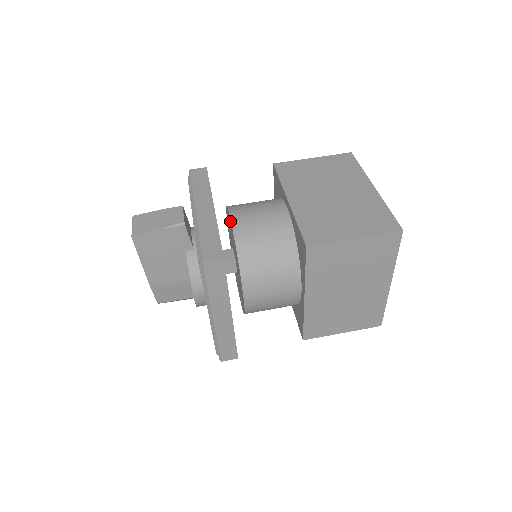
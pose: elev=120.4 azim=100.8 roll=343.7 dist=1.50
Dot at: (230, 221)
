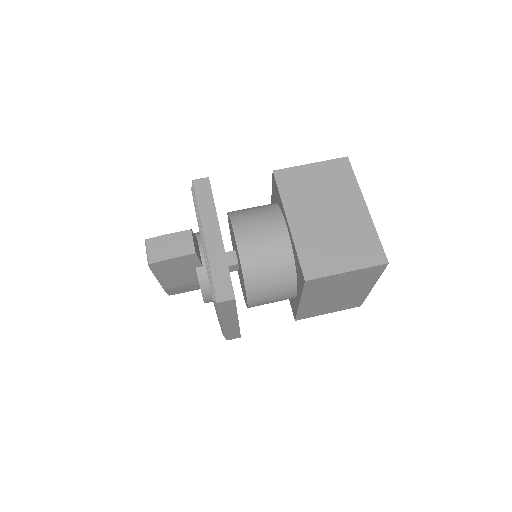
Dot at: (235, 240)
